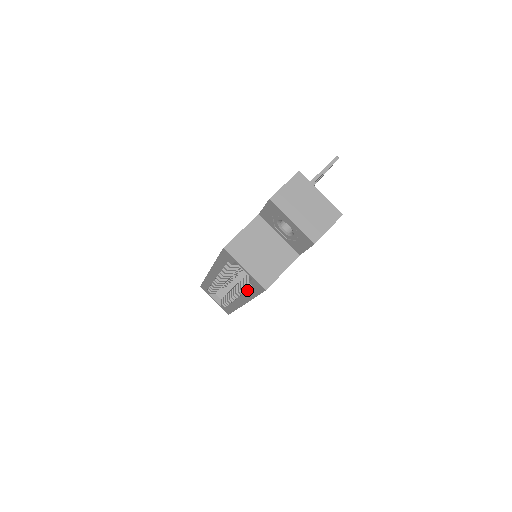
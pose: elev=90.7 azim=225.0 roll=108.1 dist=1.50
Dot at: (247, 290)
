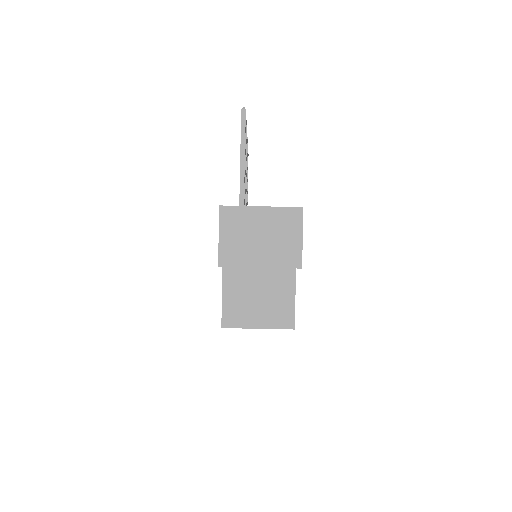
Dot at: occluded
